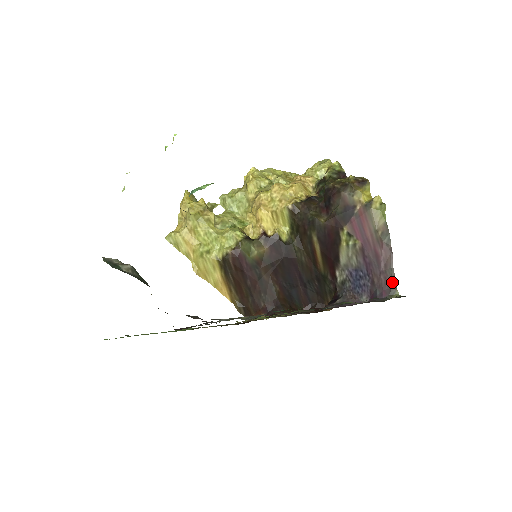
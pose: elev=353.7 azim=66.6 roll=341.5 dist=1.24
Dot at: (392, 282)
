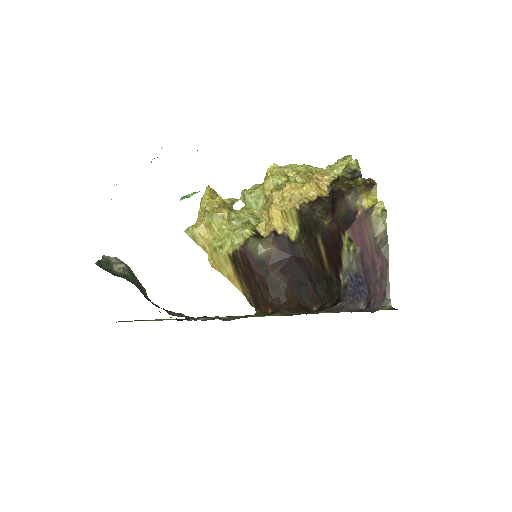
Dot at: (386, 292)
